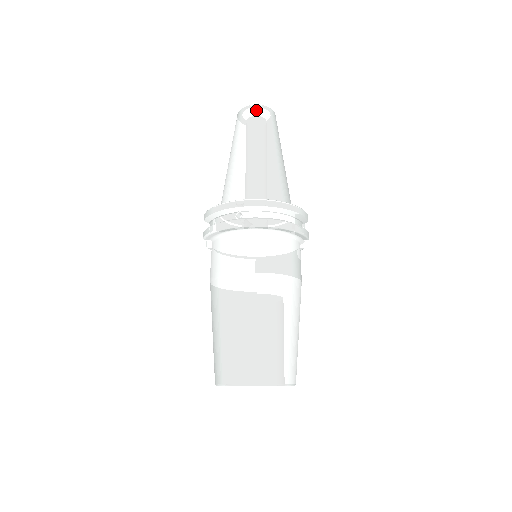
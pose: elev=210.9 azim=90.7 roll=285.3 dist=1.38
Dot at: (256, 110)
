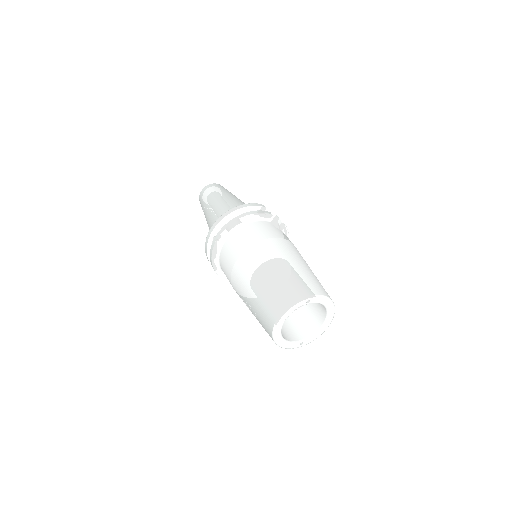
Dot at: (203, 191)
